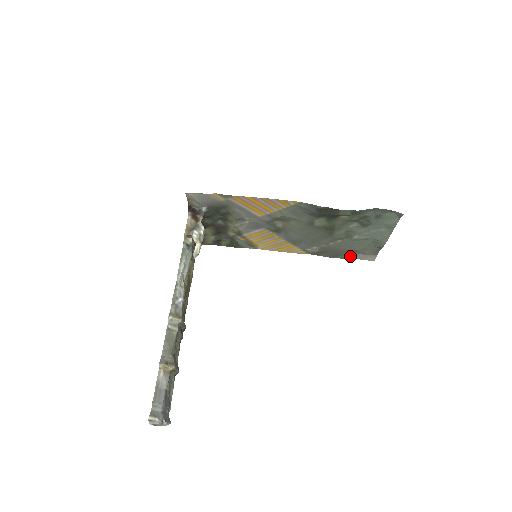
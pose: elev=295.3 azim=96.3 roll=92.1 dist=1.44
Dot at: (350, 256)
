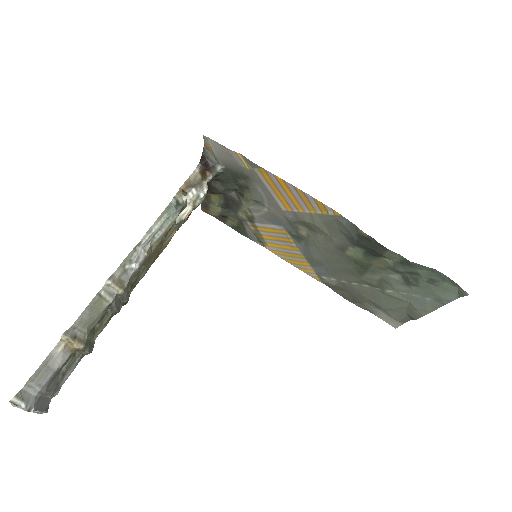
Dot at: (370, 309)
